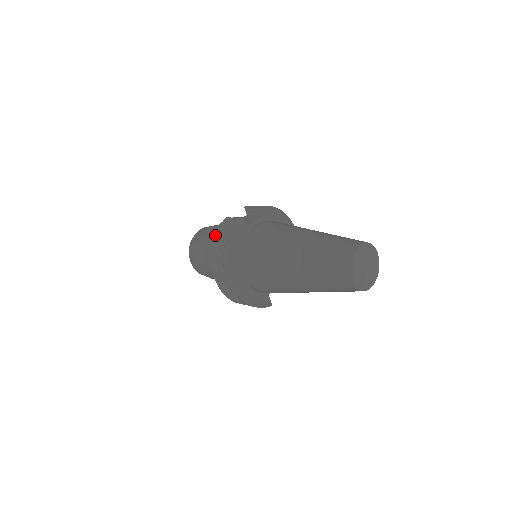
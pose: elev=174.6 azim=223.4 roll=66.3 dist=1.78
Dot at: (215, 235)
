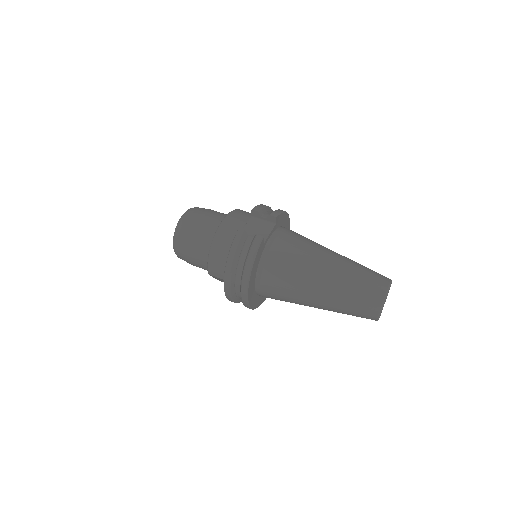
Dot at: (230, 251)
